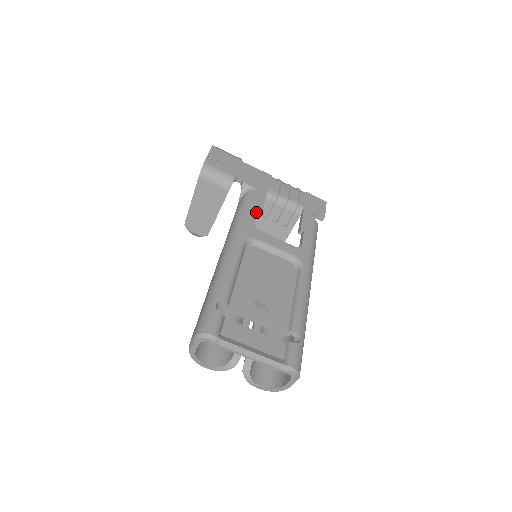
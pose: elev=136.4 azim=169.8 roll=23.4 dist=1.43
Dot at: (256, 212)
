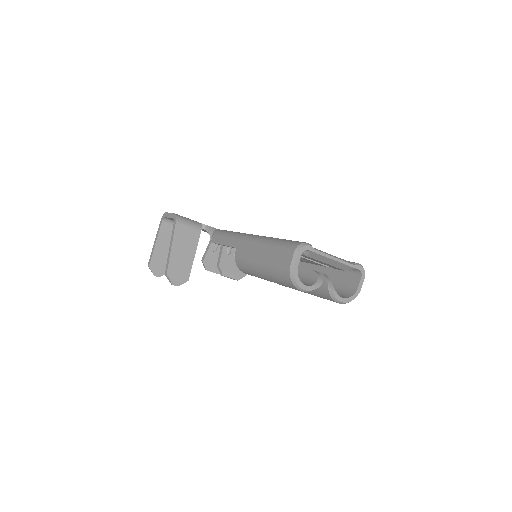
Dot at: occluded
